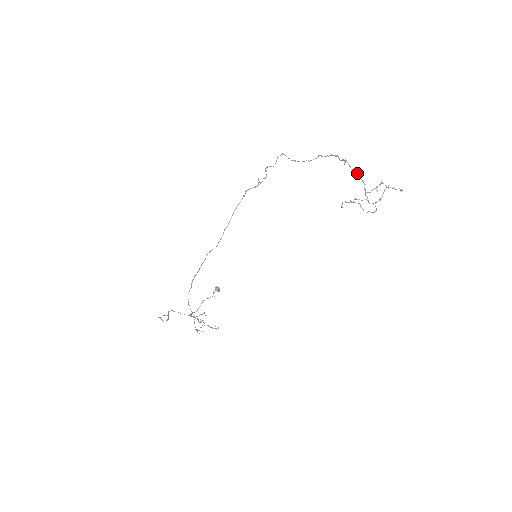
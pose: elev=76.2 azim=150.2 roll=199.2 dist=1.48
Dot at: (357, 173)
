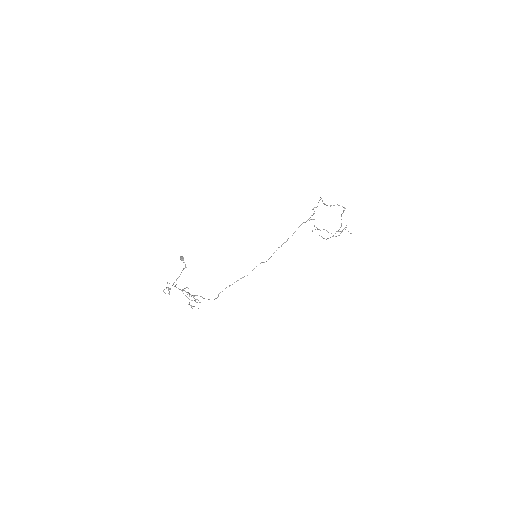
Dot at: occluded
